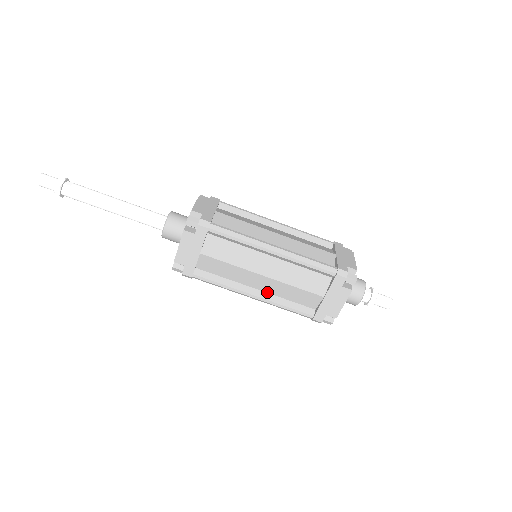
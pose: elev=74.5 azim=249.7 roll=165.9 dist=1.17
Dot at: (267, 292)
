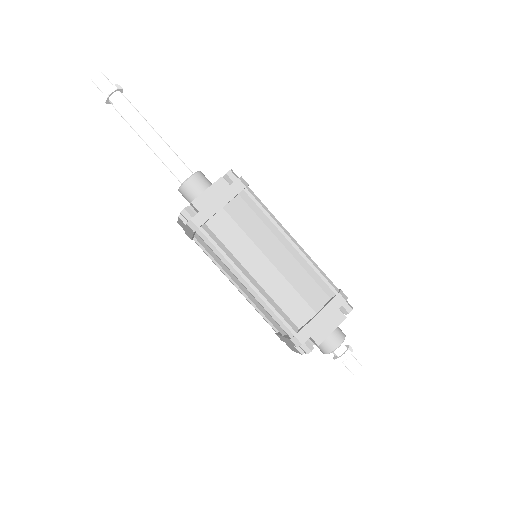
Dot at: (261, 285)
